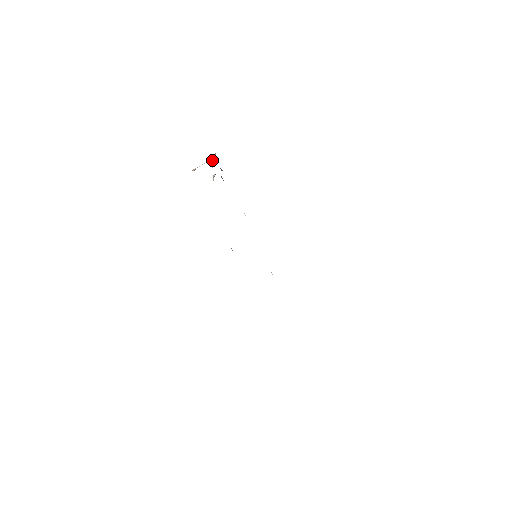
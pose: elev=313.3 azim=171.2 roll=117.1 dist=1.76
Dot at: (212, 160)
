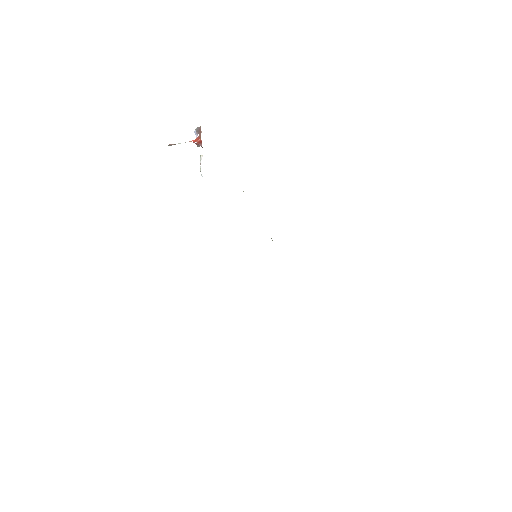
Dot at: (197, 144)
